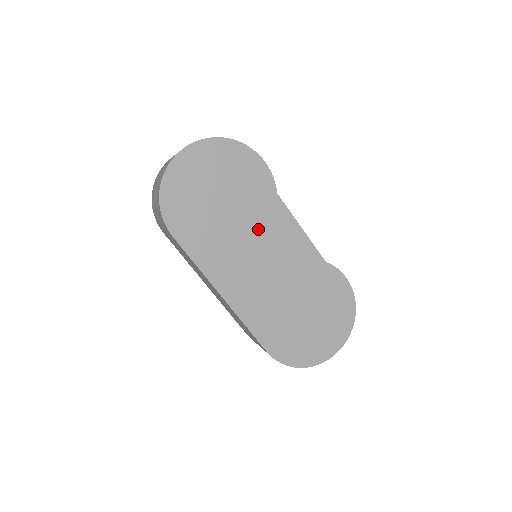
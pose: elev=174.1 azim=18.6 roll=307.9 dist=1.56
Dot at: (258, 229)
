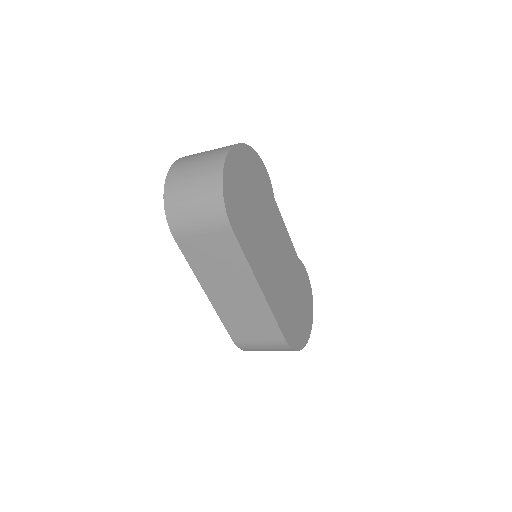
Dot at: (270, 228)
